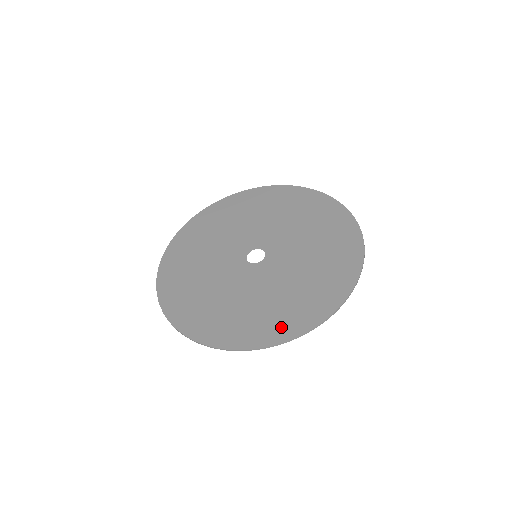
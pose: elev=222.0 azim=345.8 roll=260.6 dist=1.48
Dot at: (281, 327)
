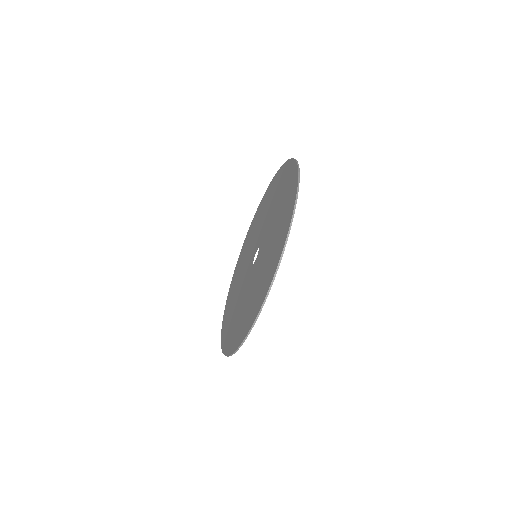
Dot at: (268, 278)
